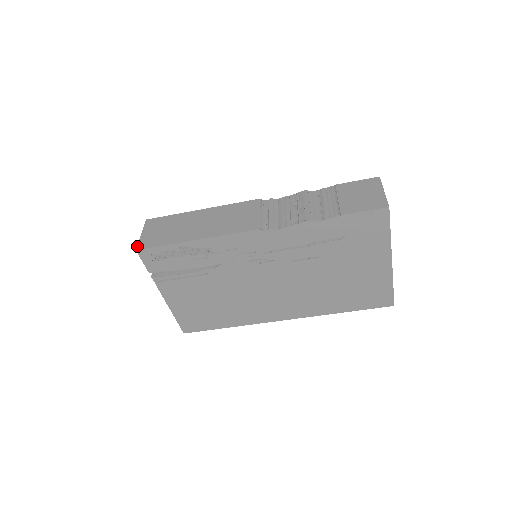
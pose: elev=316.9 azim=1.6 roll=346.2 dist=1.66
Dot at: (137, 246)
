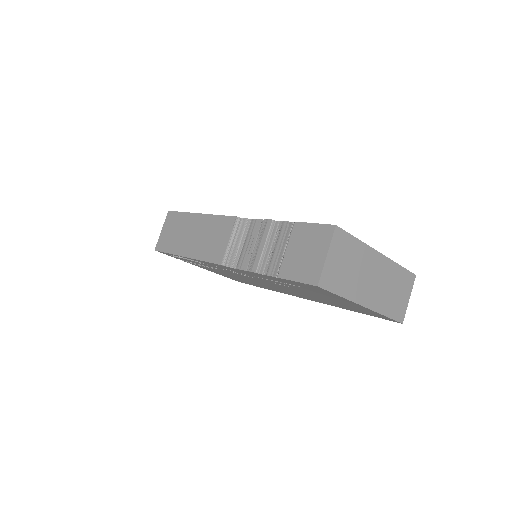
Dot at: (156, 245)
